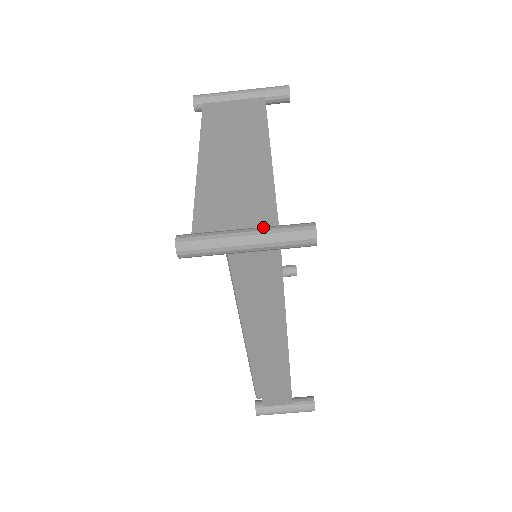
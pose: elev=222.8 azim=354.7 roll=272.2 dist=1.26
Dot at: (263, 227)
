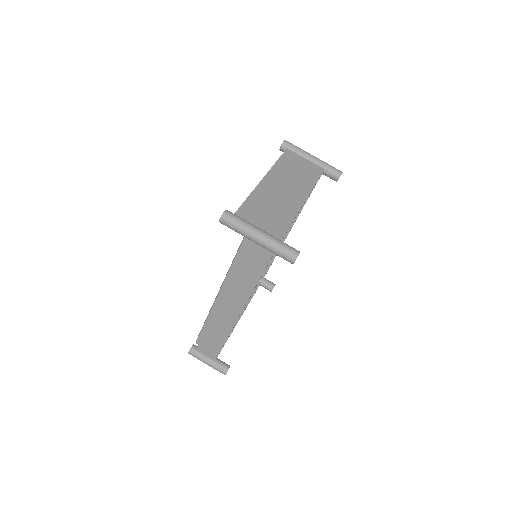
Dot at: (273, 236)
